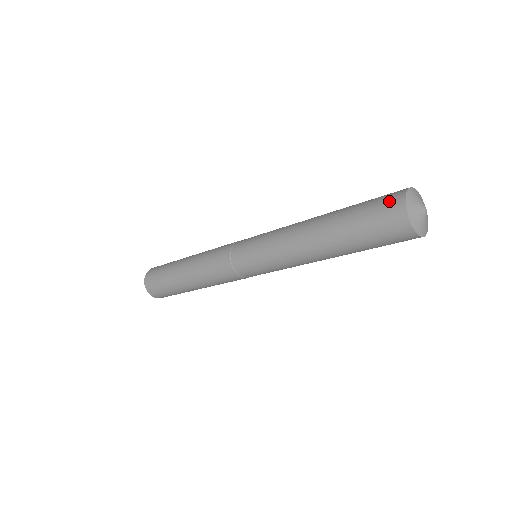
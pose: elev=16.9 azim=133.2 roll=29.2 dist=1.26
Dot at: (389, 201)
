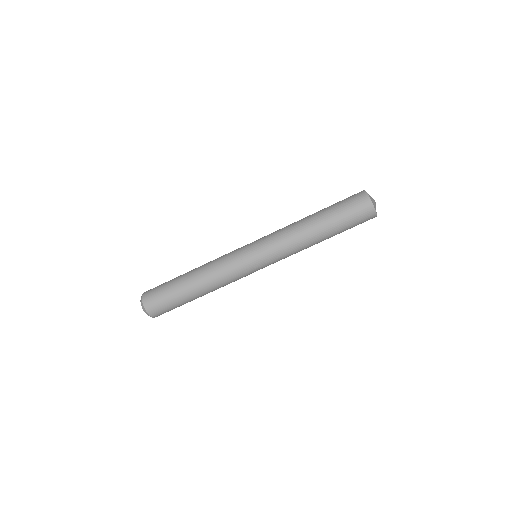
Dot at: (358, 198)
